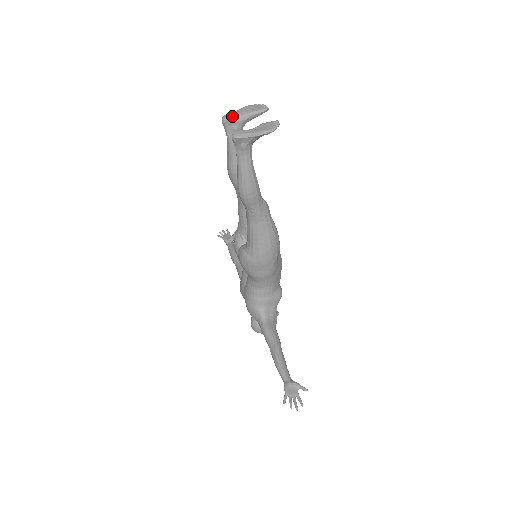
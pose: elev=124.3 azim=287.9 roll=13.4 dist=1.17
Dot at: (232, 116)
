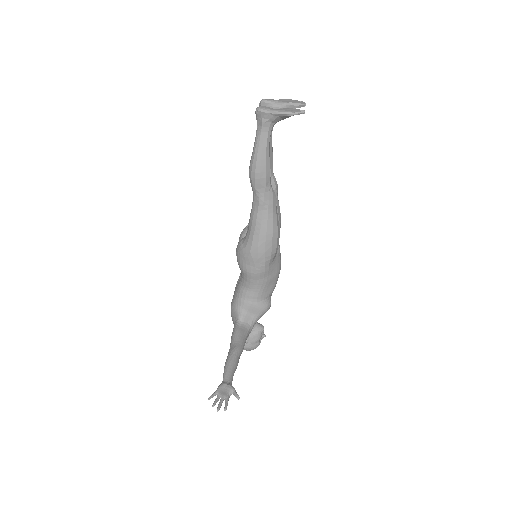
Dot at: (269, 100)
